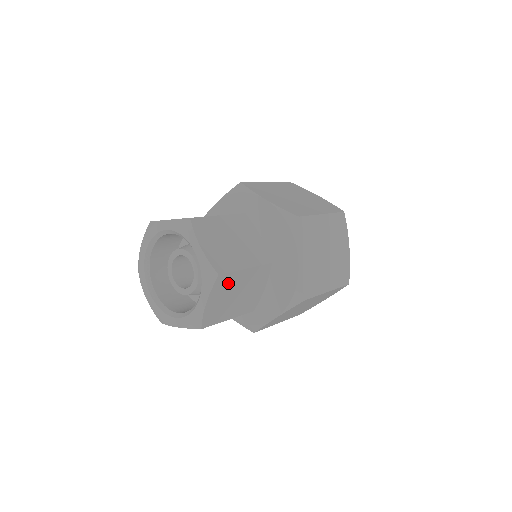
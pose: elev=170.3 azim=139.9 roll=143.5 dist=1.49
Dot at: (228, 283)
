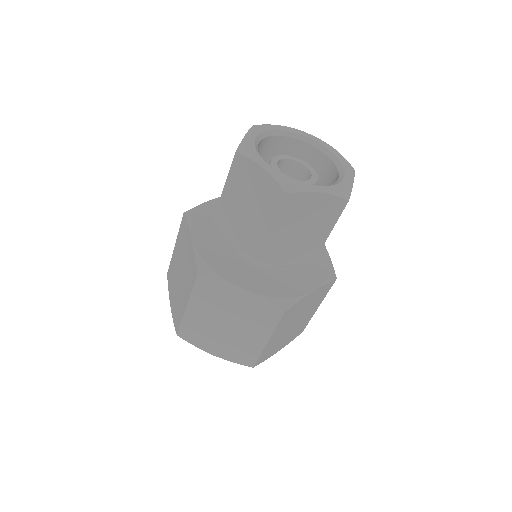
Dot at: (328, 215)
